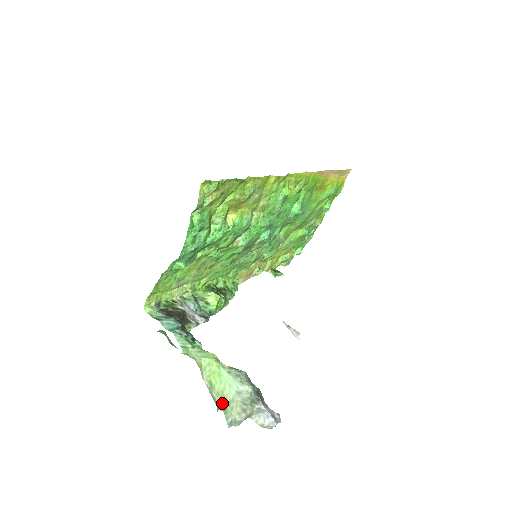
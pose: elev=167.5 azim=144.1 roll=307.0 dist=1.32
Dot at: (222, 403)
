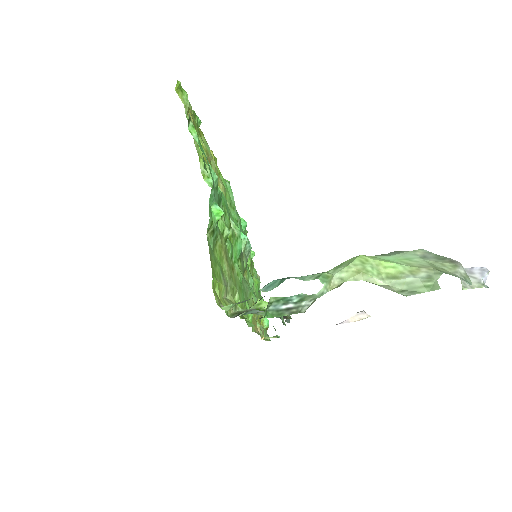
Dot at: (429, 272)
